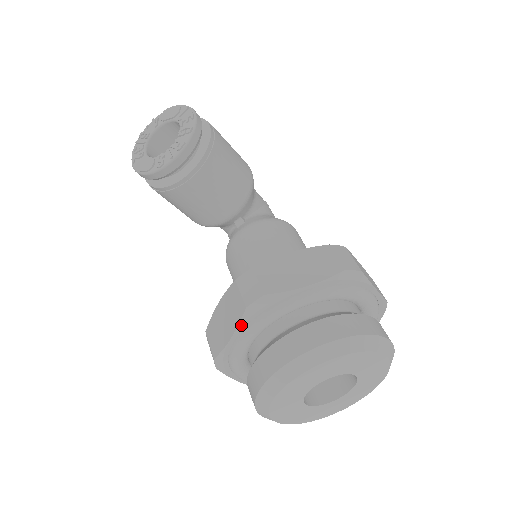
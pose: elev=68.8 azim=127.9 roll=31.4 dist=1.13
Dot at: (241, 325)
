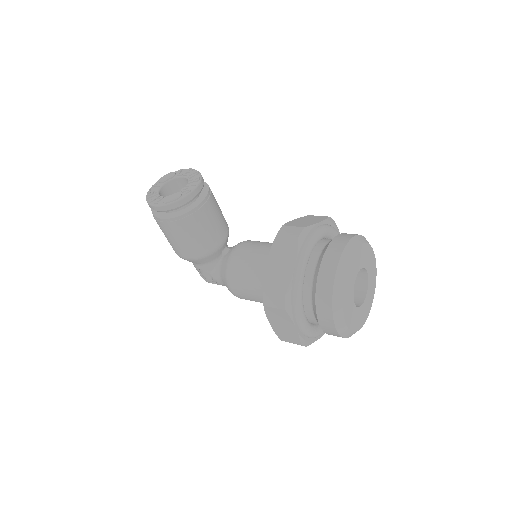
Dot at: (299, 252)
